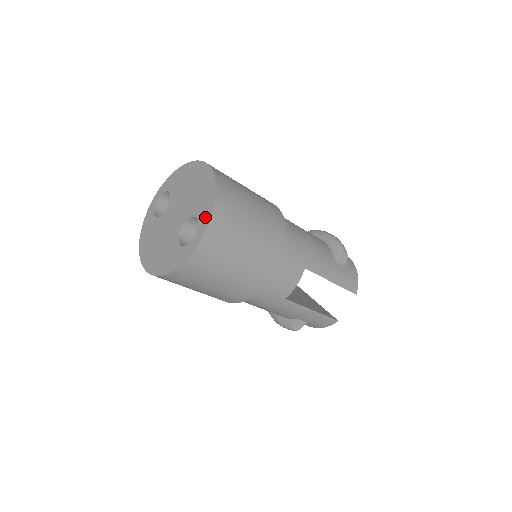
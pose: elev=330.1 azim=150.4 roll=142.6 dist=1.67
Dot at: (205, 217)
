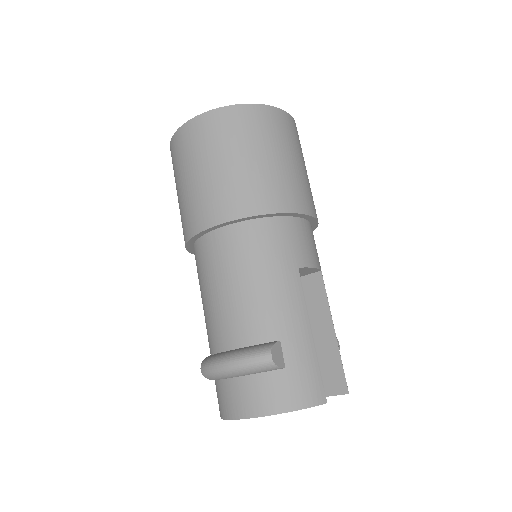
Dot at: occluded
